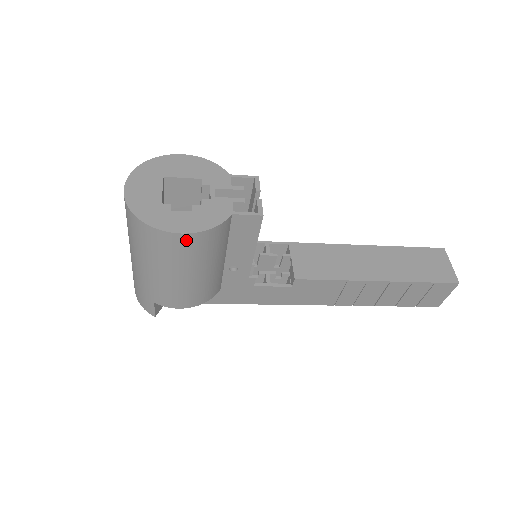
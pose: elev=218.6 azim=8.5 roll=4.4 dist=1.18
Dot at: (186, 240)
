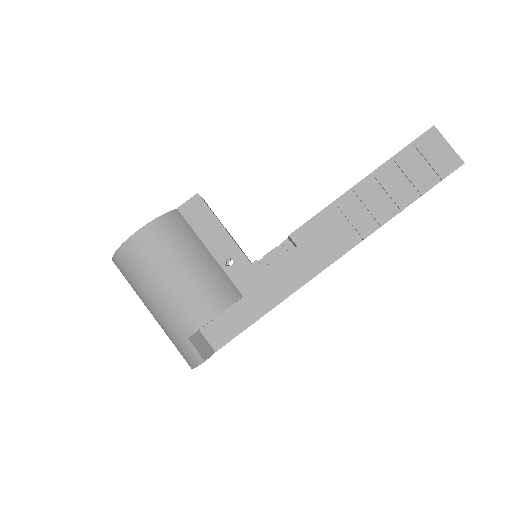
Dot at: (146, 235)
